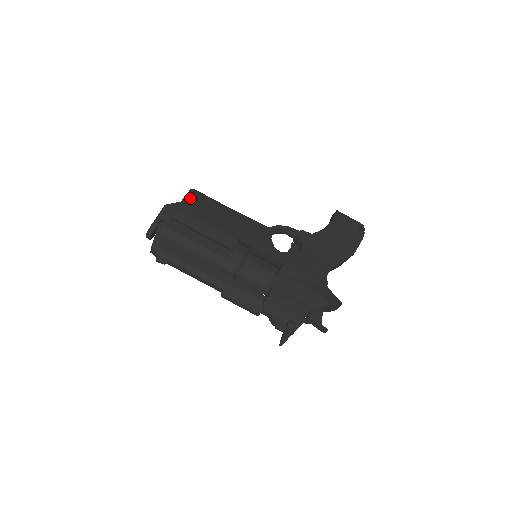
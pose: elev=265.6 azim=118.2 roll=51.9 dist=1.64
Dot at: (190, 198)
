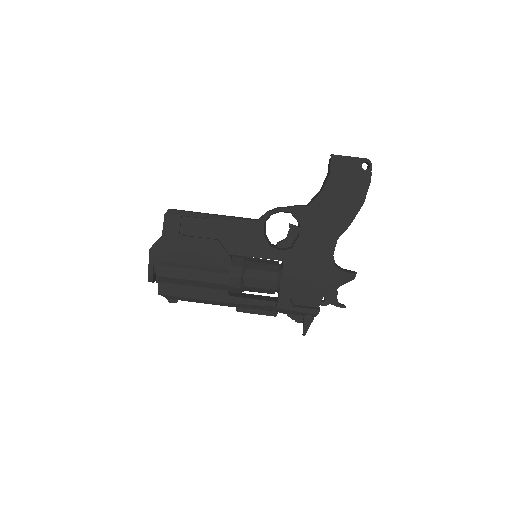
Dot at: (168, 228)
